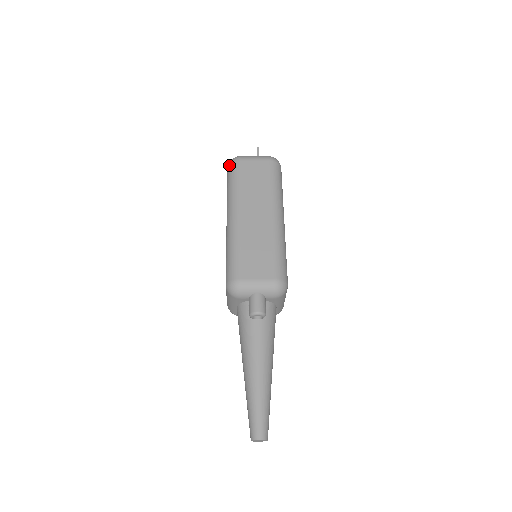
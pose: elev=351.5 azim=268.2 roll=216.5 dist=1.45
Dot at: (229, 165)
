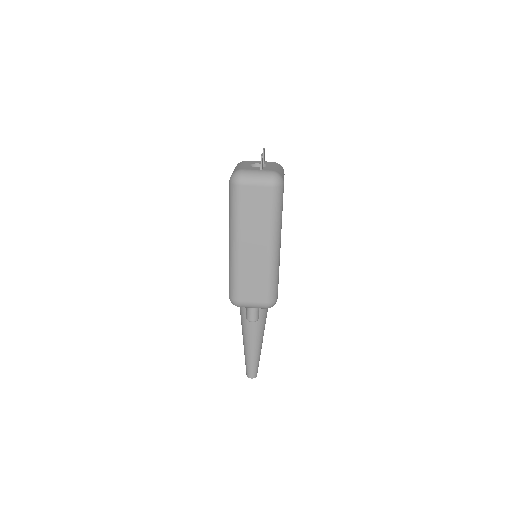
Dot at: (230, 184)
